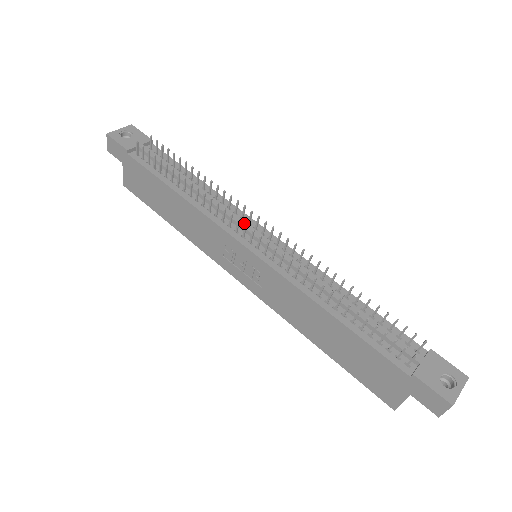
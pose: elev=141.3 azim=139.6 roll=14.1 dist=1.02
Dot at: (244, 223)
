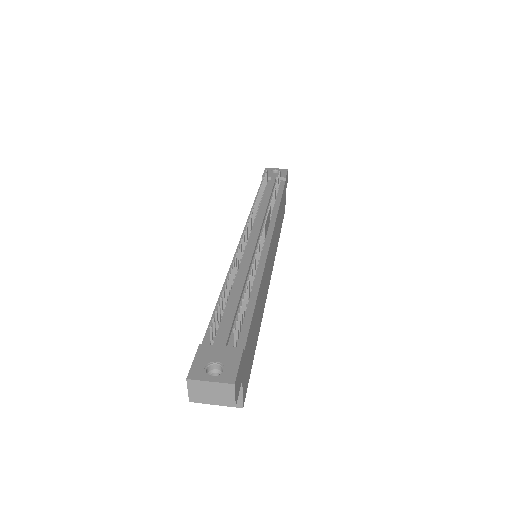
Dot at: (260, 225)
